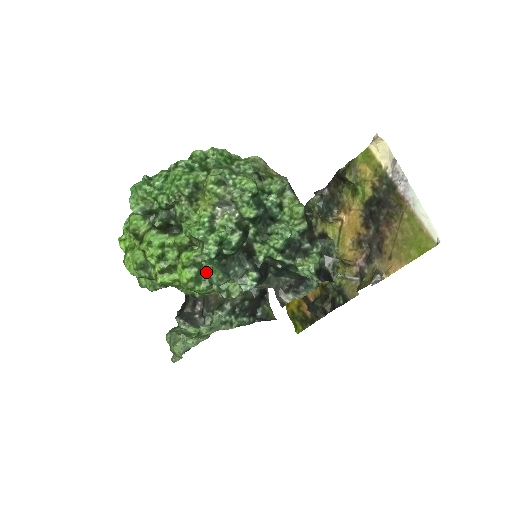
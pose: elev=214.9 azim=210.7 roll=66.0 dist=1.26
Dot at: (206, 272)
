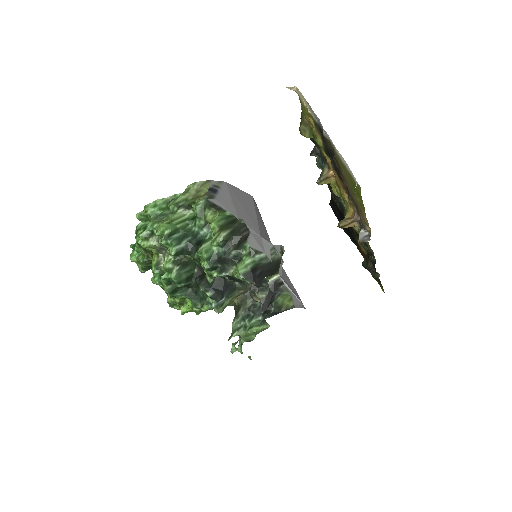
Dot at: occluded
